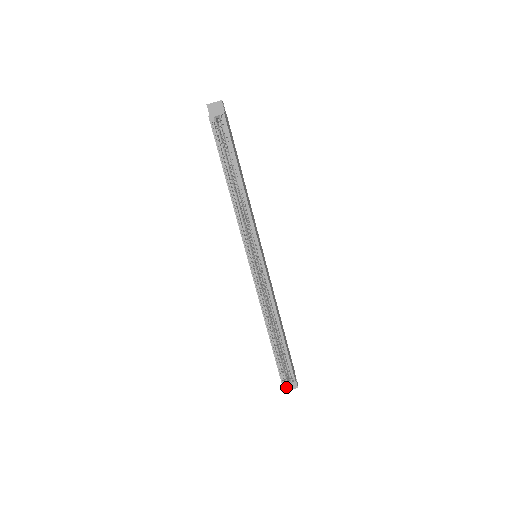
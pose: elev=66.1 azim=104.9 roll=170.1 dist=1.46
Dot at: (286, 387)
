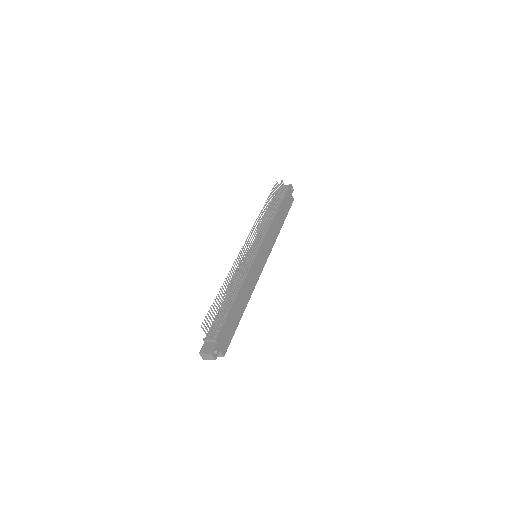
Dot at: occluded
